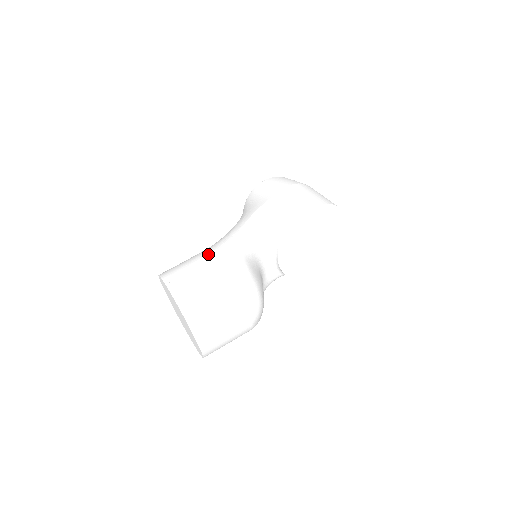
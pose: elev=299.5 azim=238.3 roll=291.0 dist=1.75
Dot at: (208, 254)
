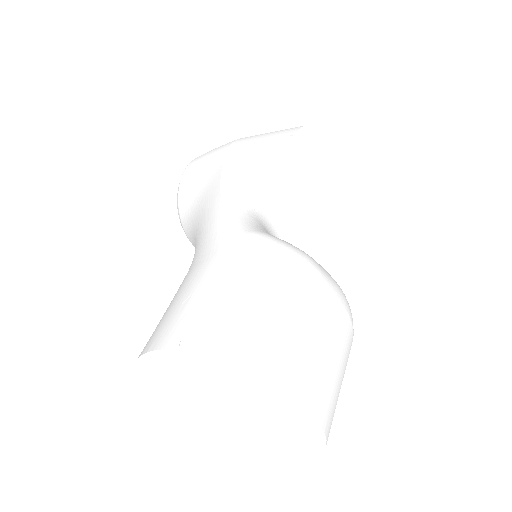
Dot at: (207, 263)
